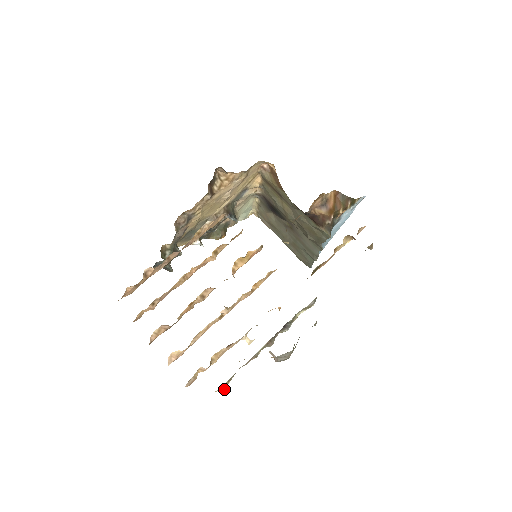
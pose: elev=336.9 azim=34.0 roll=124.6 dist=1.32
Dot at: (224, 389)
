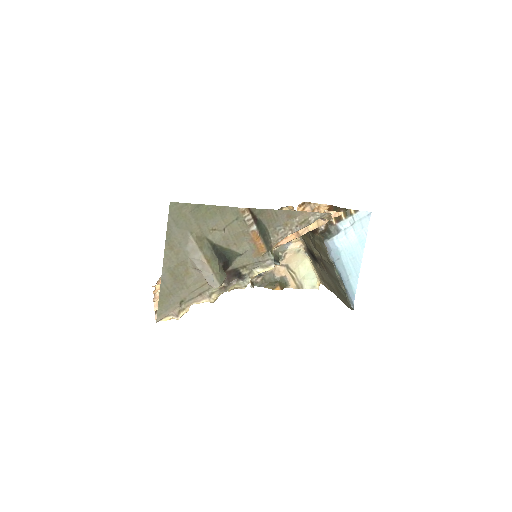
Dot at: (176, 317)
